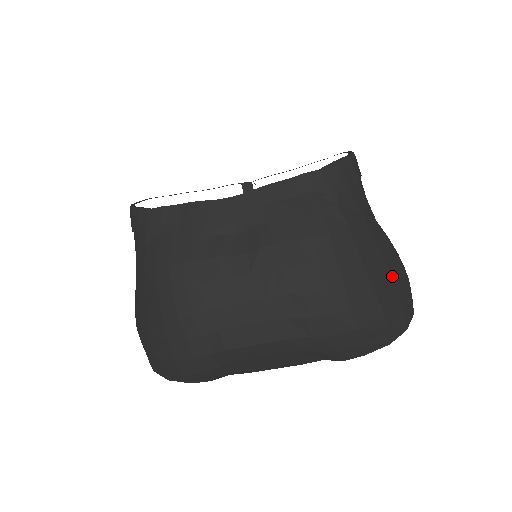
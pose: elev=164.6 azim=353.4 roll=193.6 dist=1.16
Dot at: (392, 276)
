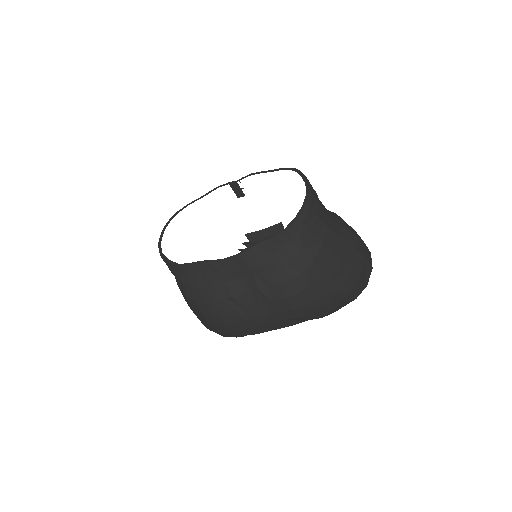
Dot at: (351, 269)
